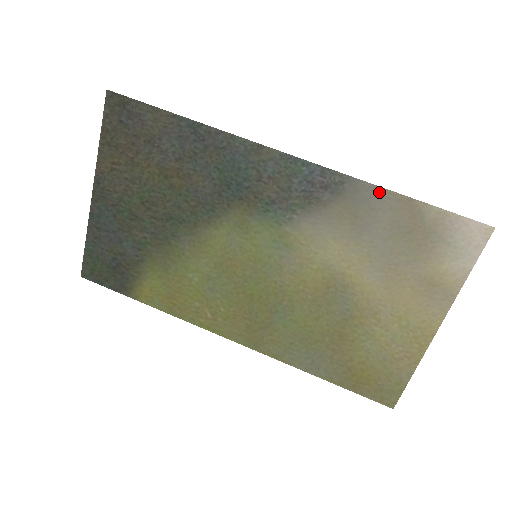
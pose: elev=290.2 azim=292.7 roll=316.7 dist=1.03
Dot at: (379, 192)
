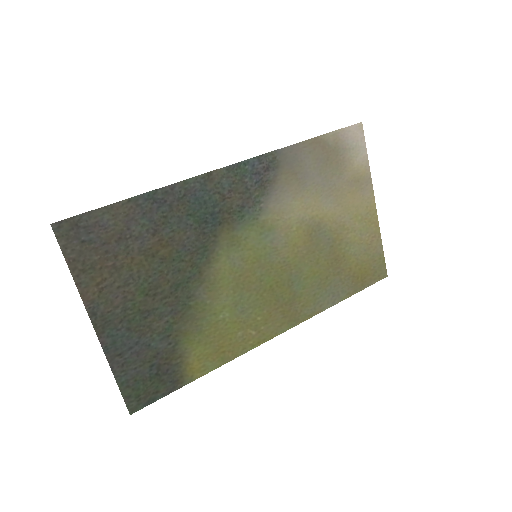
Dot at: (298, 147)
